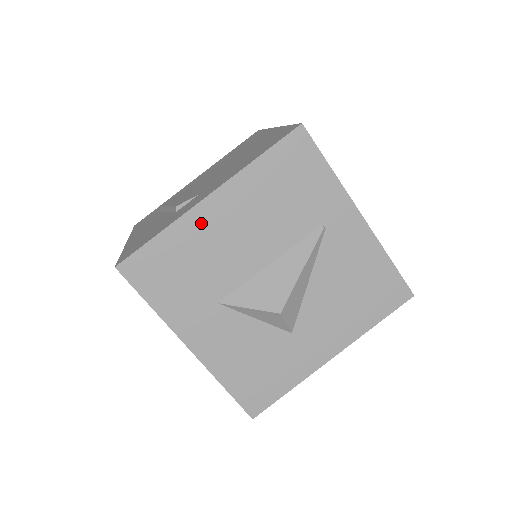
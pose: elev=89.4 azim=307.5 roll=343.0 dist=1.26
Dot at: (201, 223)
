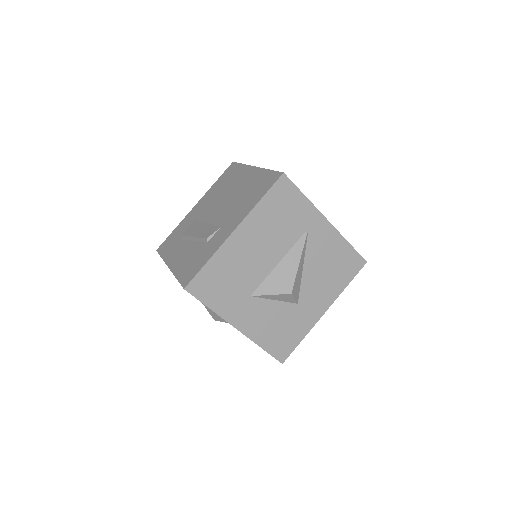
Dot at: (232, 249)
